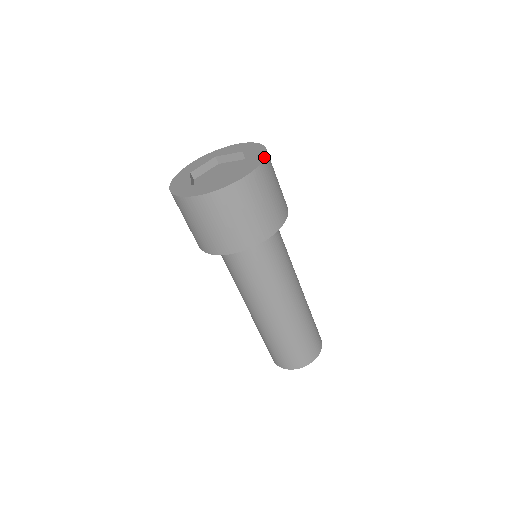
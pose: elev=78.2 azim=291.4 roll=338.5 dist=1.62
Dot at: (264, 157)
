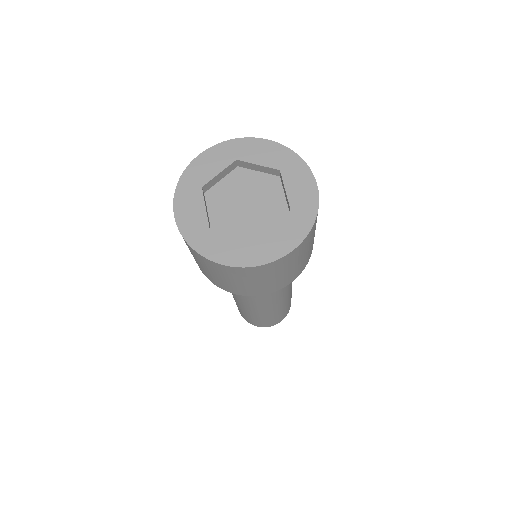
Dot at: (317, 210)
